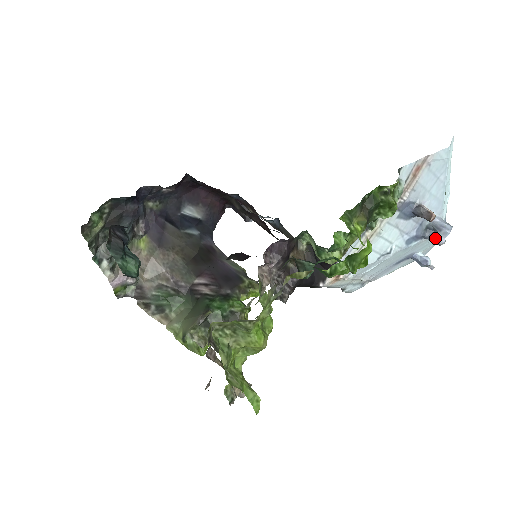
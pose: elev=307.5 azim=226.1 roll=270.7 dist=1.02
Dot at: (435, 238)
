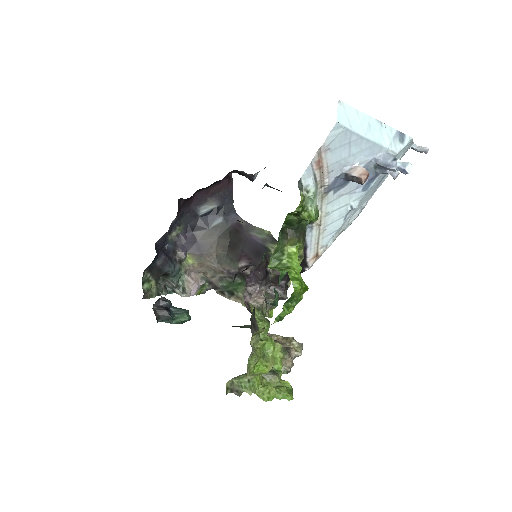
Dot at: (388, 173)
